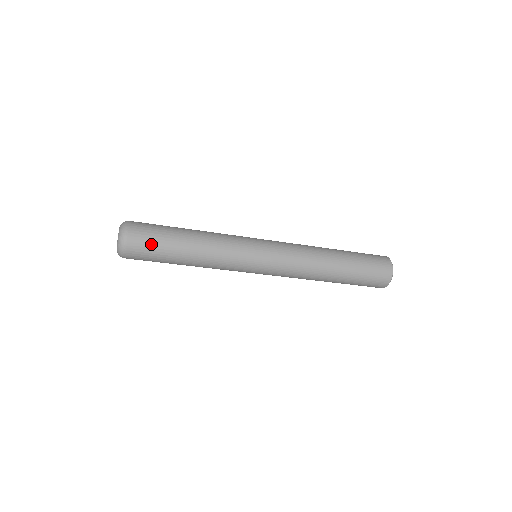
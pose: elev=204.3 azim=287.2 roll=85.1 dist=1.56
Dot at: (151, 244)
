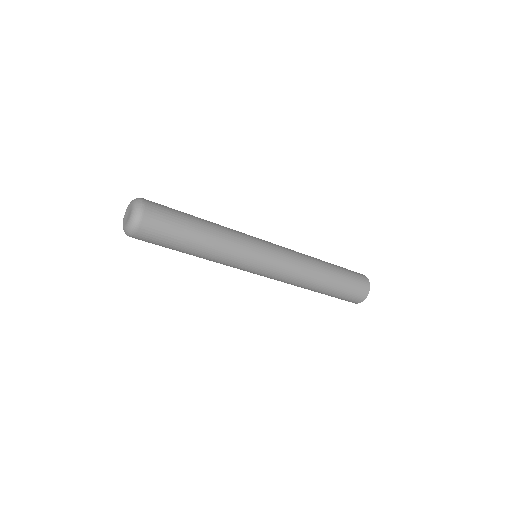
Dot at: (168, 210)
